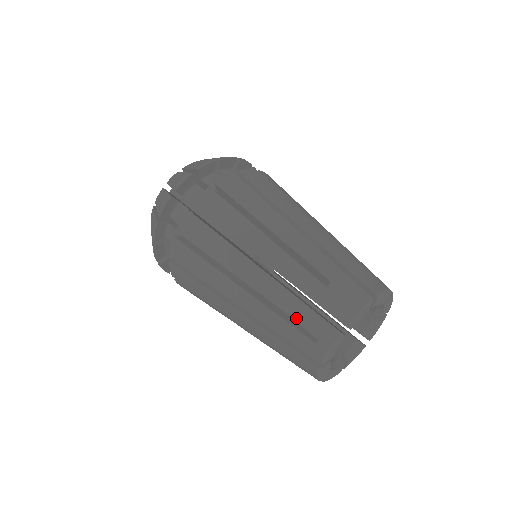
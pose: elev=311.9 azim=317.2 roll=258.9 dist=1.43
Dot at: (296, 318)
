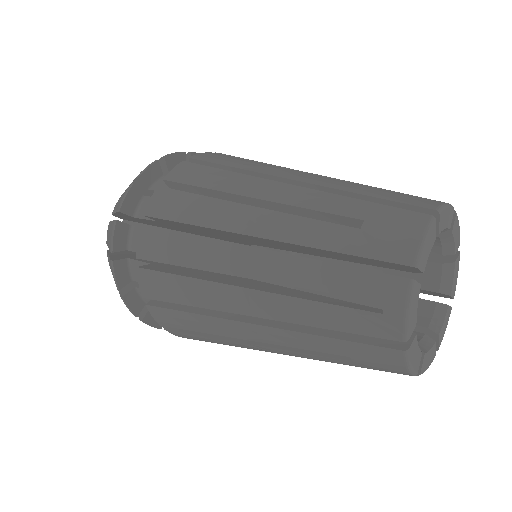
Dot at: (388, 190)
